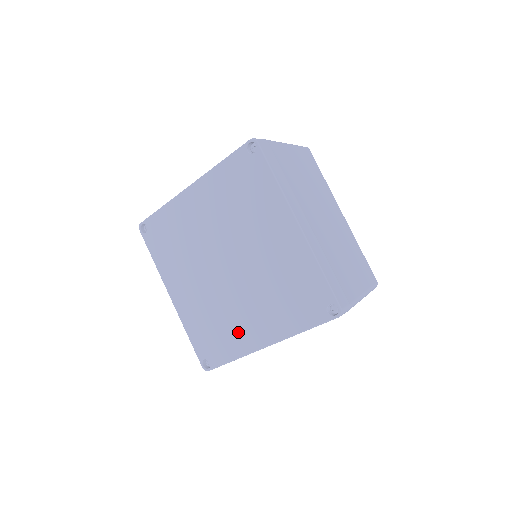
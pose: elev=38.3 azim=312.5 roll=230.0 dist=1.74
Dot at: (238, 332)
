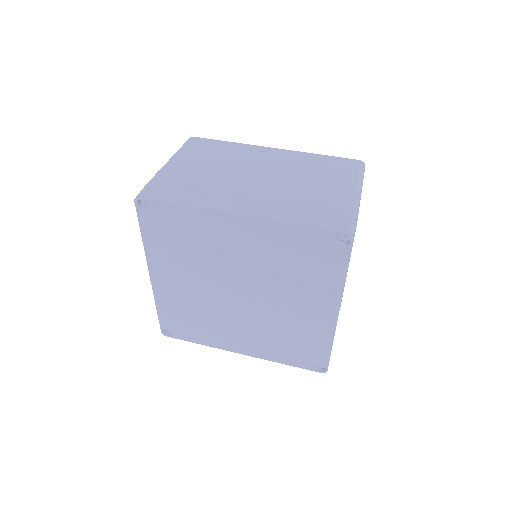
Dot at: (308, 327)
